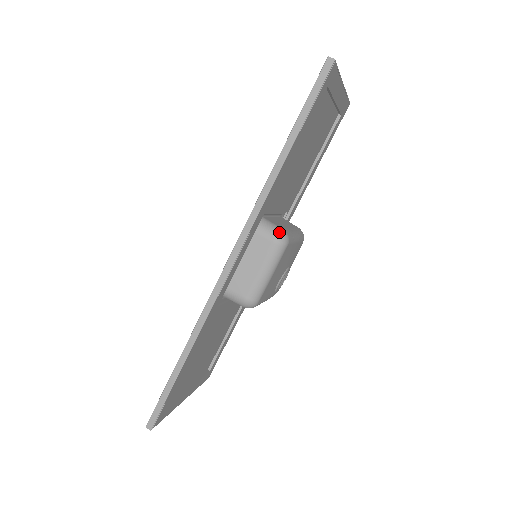
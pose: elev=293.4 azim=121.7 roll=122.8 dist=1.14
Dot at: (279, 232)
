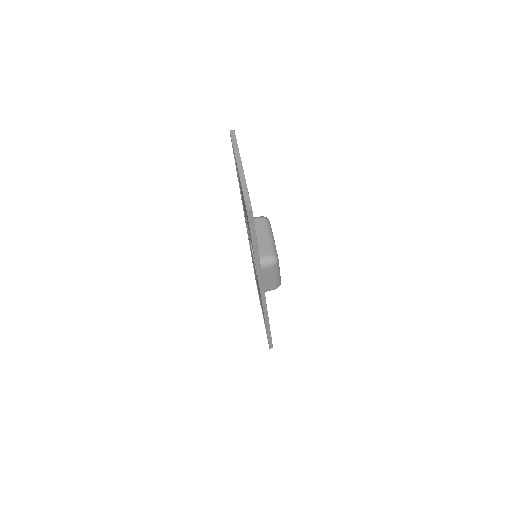
Dot at: (271, 260)
